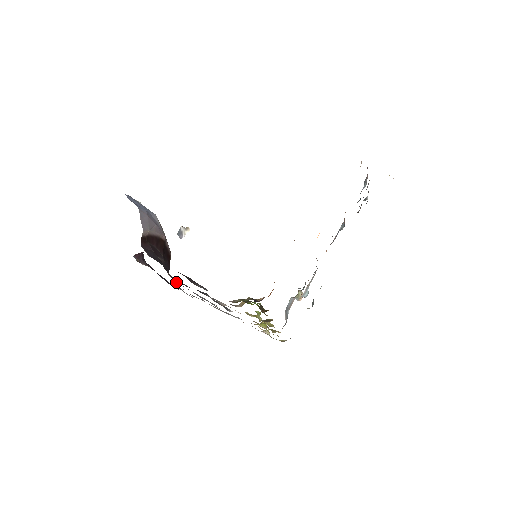
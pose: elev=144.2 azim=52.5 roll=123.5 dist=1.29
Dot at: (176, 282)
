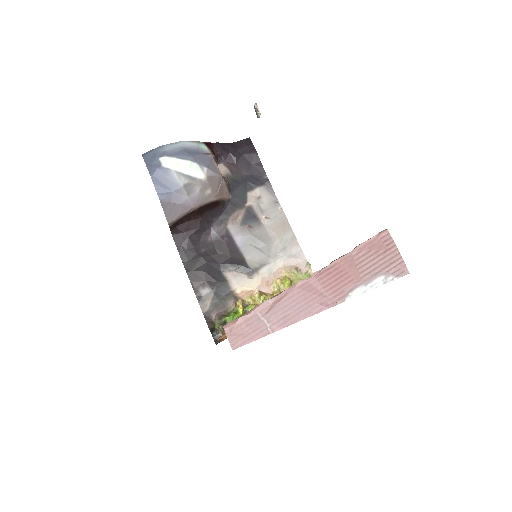
Dot at: (229, 218)
